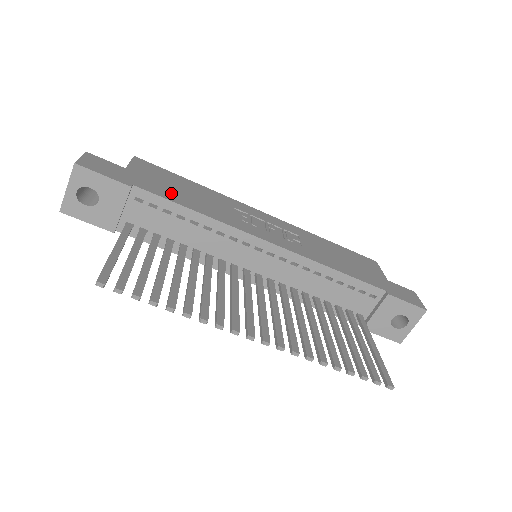
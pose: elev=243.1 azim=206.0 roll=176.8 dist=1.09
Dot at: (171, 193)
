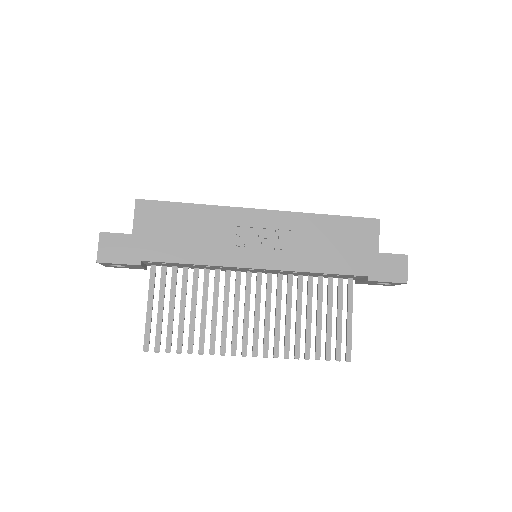
Dot at: (172, 248)
